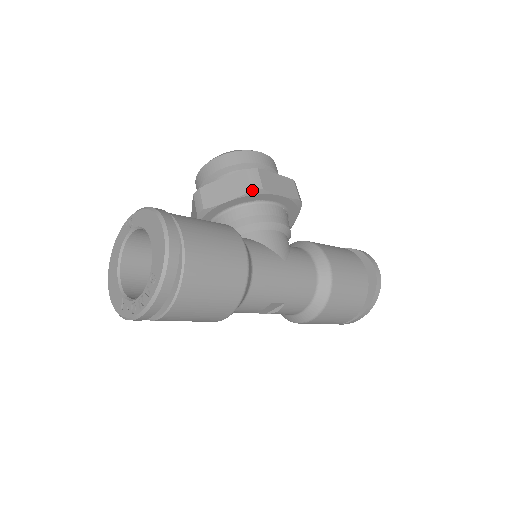
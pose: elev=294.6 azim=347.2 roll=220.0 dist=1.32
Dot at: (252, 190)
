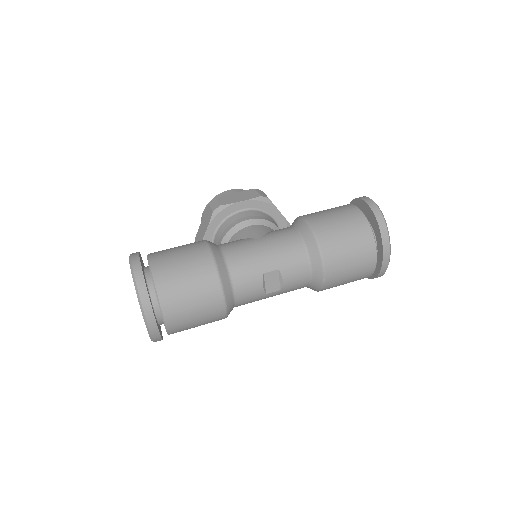
Dot at: (213, 211)
